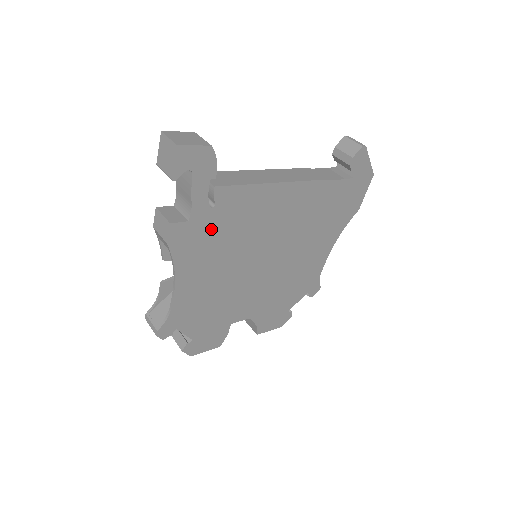
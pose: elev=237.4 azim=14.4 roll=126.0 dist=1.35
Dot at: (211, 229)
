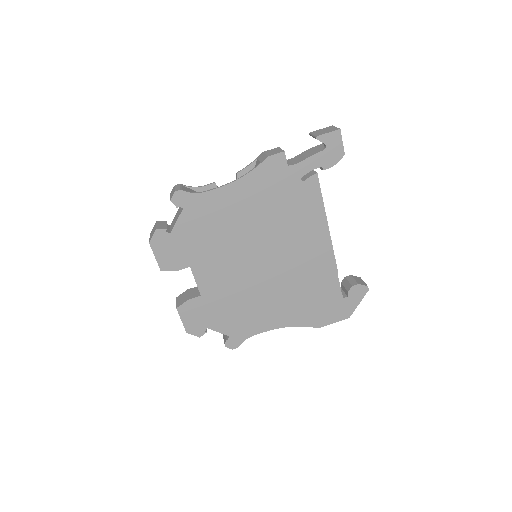
Dot at: (284, 189)
